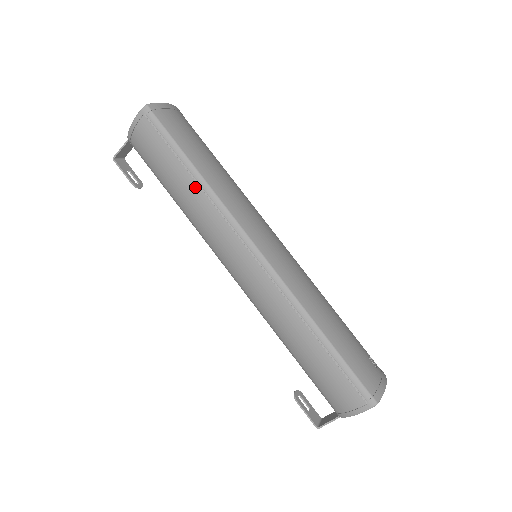
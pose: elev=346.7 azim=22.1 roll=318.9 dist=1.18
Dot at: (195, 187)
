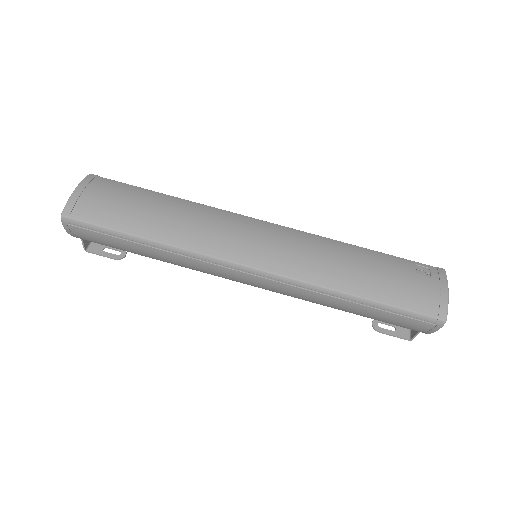
Dot at: (159, 252)
